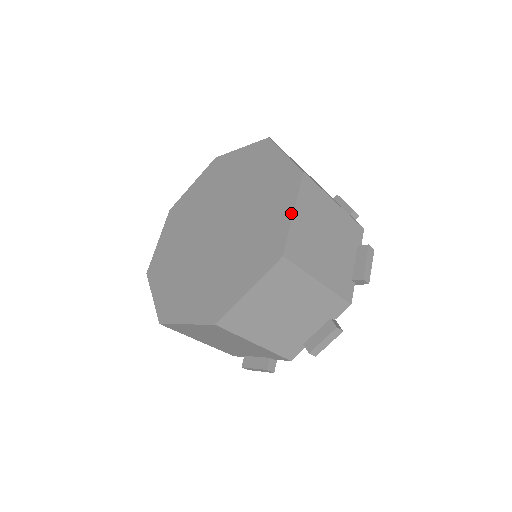
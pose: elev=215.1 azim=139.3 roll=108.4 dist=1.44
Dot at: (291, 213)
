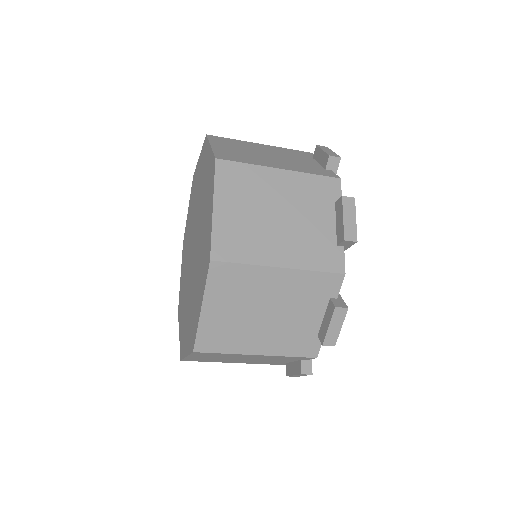
Dot at: (210, 148)
